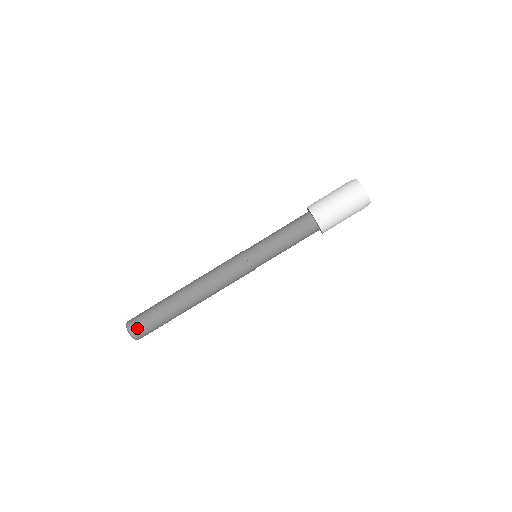
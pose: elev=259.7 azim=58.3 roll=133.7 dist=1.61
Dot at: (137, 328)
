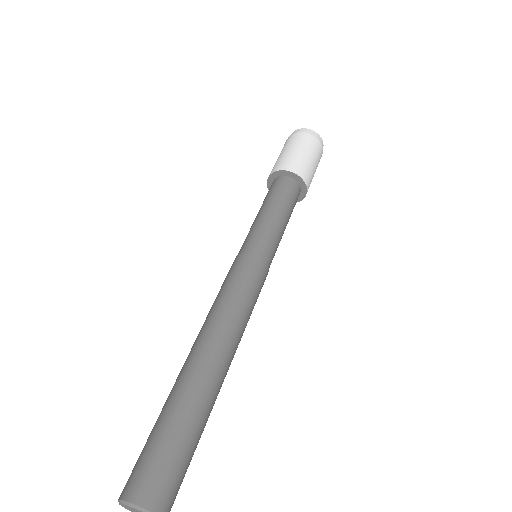
Dot at: (130, 477)
